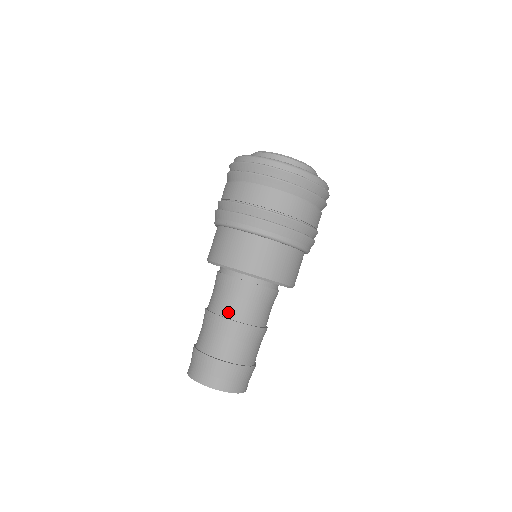
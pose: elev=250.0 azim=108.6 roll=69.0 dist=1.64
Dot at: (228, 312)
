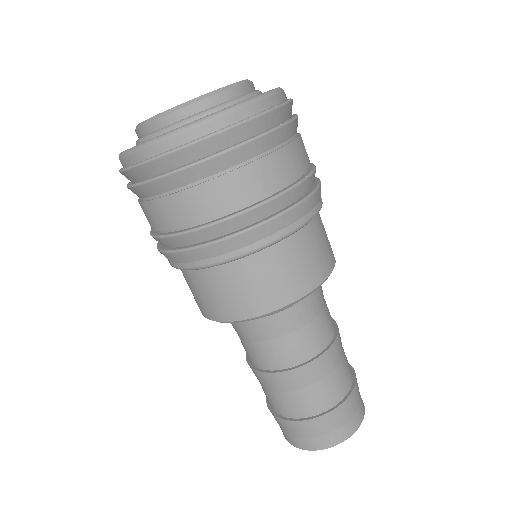
Dot at: (274, 363)
